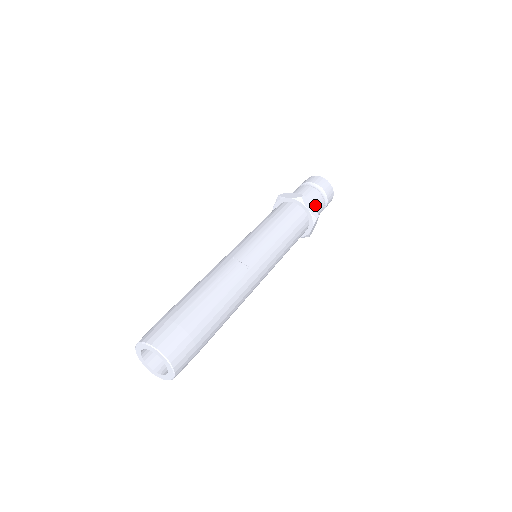
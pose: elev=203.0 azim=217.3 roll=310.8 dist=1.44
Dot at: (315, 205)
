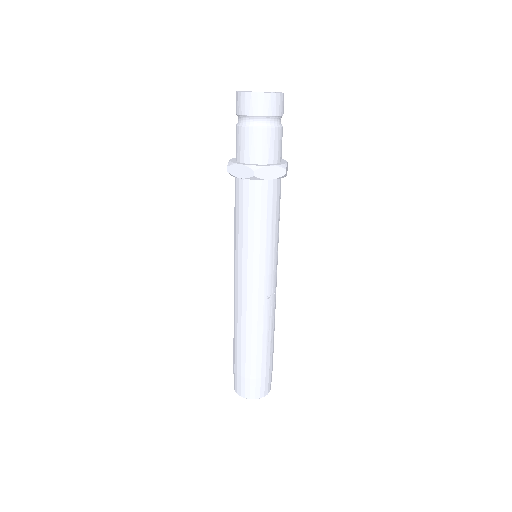
Dot at: (281, 149)
